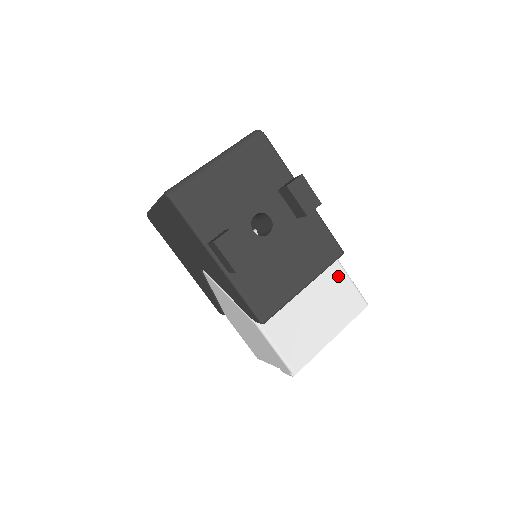
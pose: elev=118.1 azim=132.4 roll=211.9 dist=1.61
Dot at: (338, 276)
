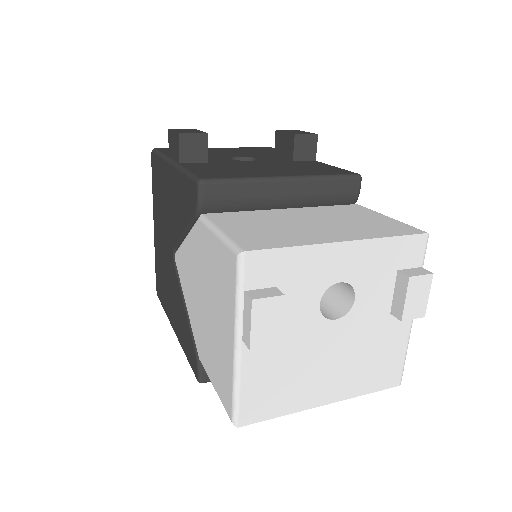
Dot at: (363, 212)
